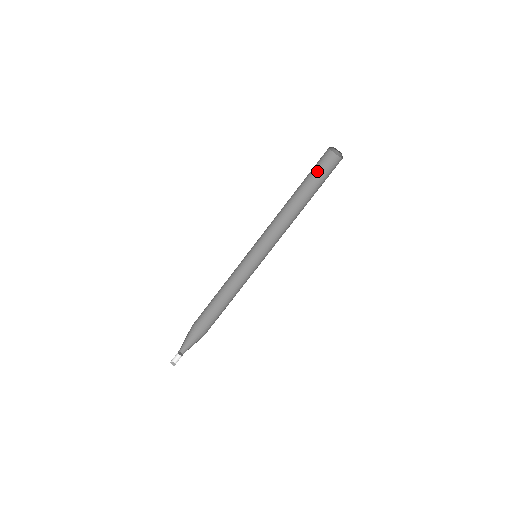
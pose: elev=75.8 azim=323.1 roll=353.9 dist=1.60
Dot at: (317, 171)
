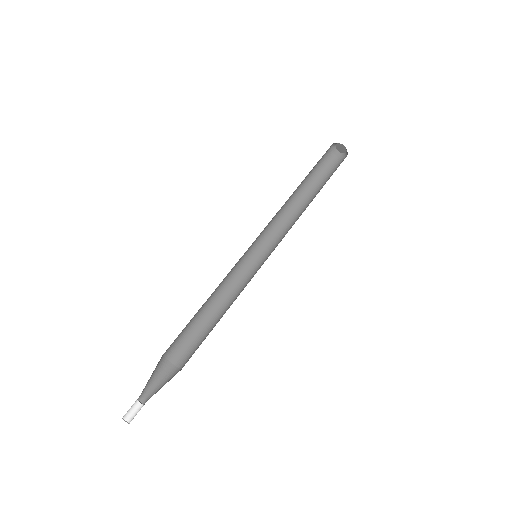
Dot at: (318, 168)
